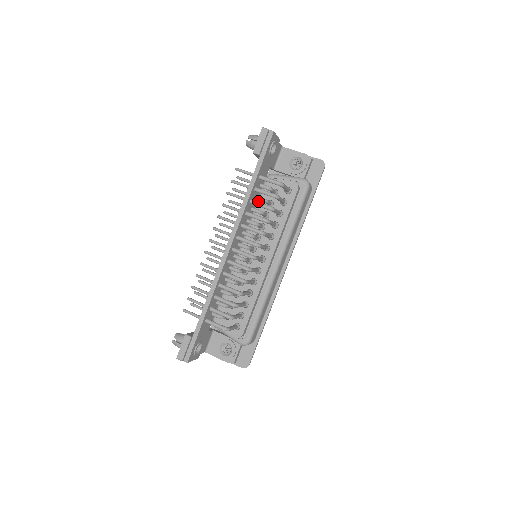
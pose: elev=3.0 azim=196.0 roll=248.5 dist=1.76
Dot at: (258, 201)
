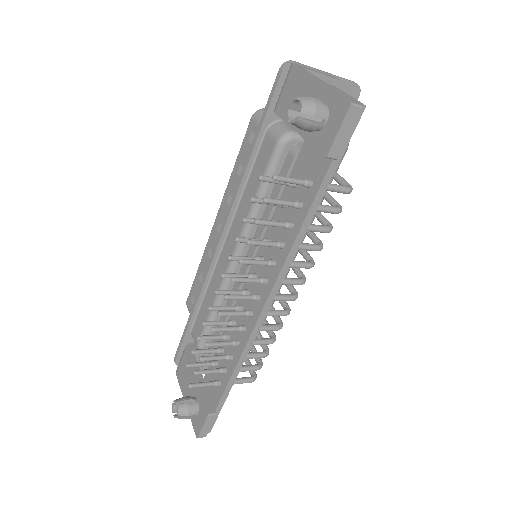
Dot at: (268, 185)
